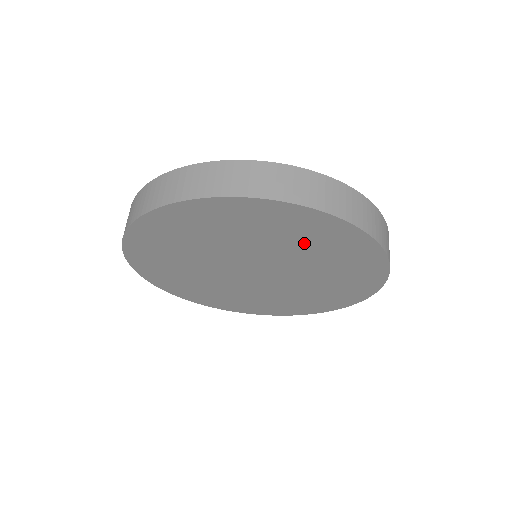
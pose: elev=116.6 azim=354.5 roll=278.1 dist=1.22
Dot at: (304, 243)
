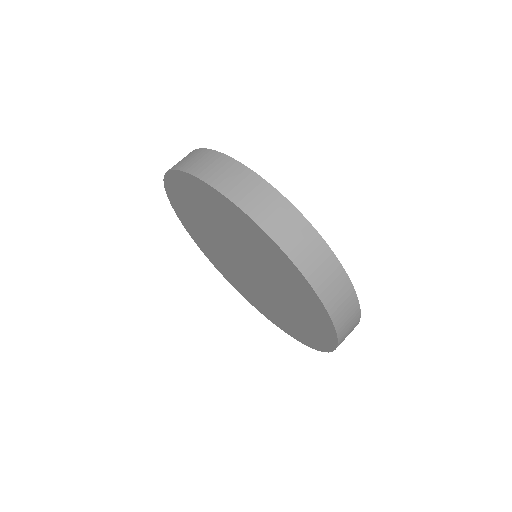
Dot at: (246, 238)
